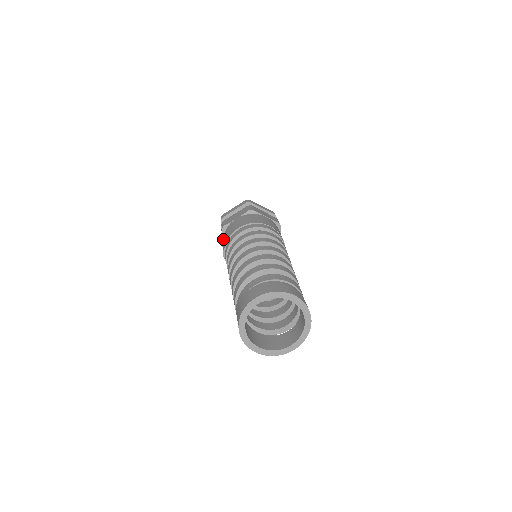
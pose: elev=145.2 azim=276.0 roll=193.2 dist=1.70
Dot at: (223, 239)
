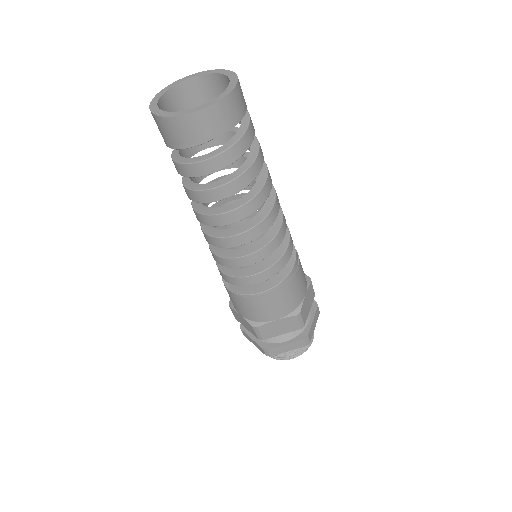
Dot at: occluded
